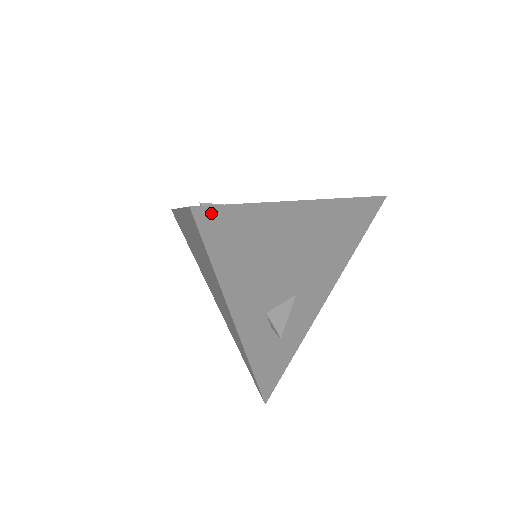
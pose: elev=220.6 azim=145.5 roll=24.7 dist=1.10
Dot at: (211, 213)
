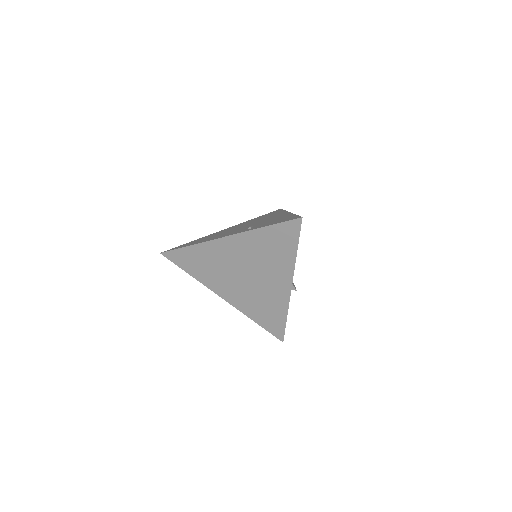
Dot at: occluded
